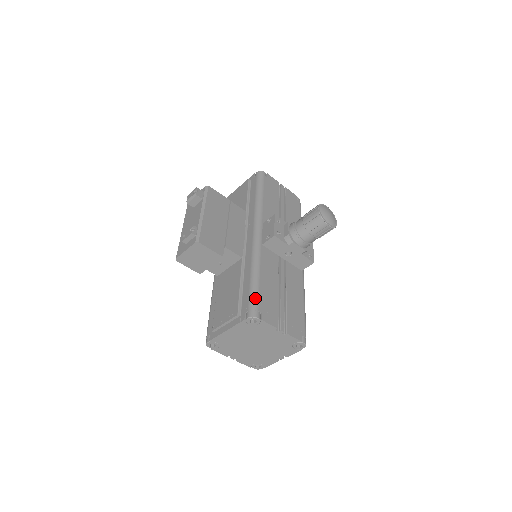
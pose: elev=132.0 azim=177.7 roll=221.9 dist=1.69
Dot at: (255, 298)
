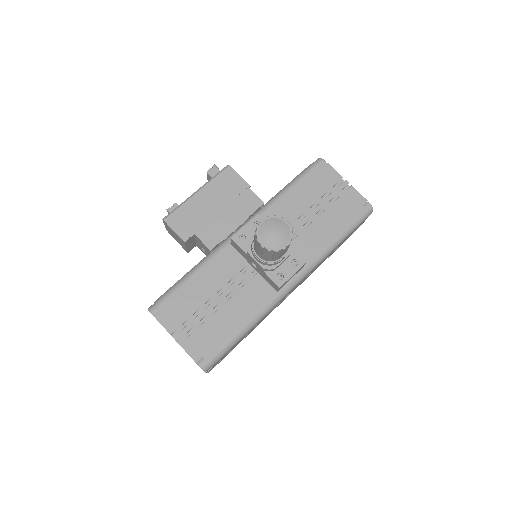
Dot at: (167, 294)
